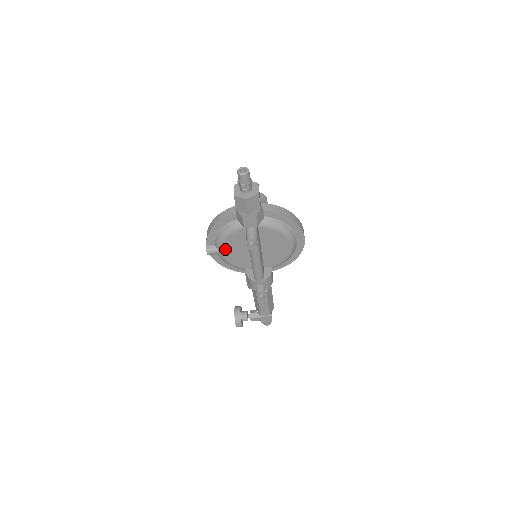
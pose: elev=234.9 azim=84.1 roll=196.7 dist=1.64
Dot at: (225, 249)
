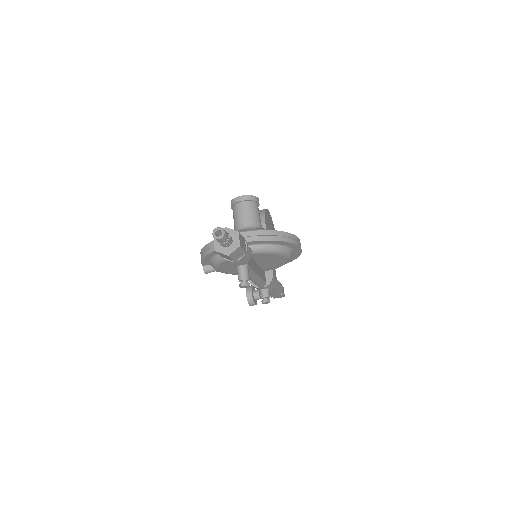
Dot at: (222, 269)
